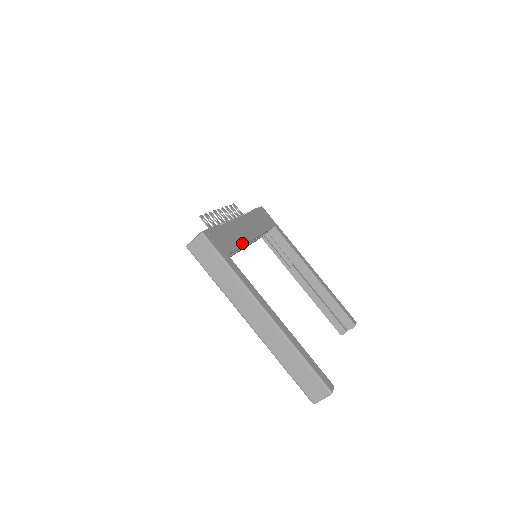
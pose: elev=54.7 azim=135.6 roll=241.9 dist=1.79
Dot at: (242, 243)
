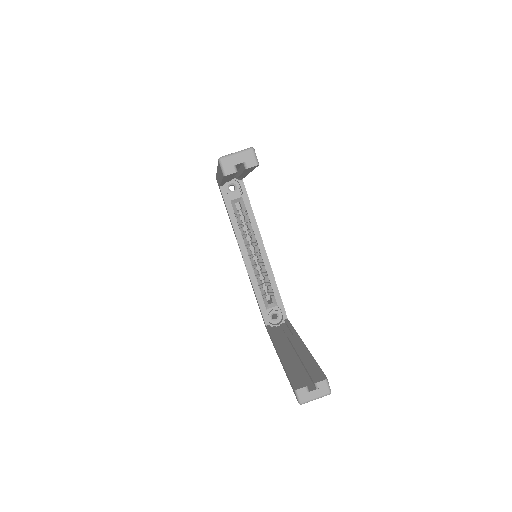
Dot at: (255, 219)
